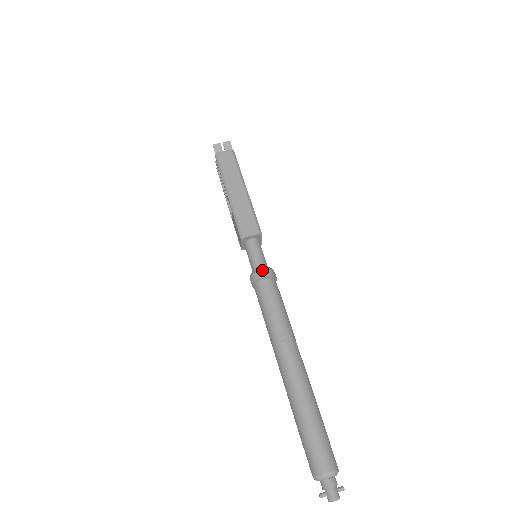
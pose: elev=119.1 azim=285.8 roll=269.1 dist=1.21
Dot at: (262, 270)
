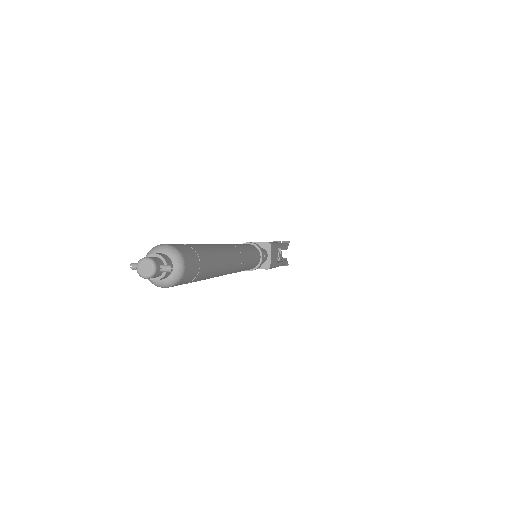
Dot at: (250, 242)
